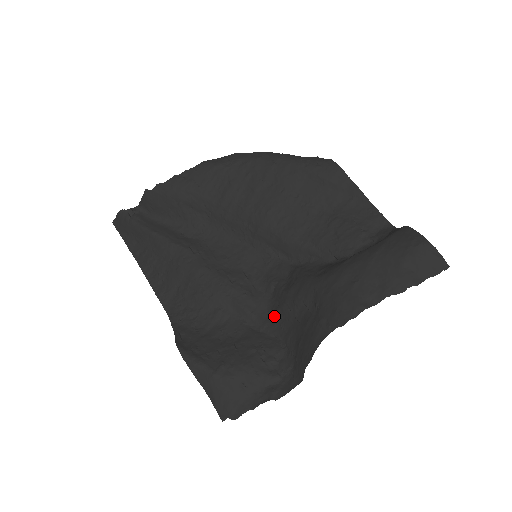
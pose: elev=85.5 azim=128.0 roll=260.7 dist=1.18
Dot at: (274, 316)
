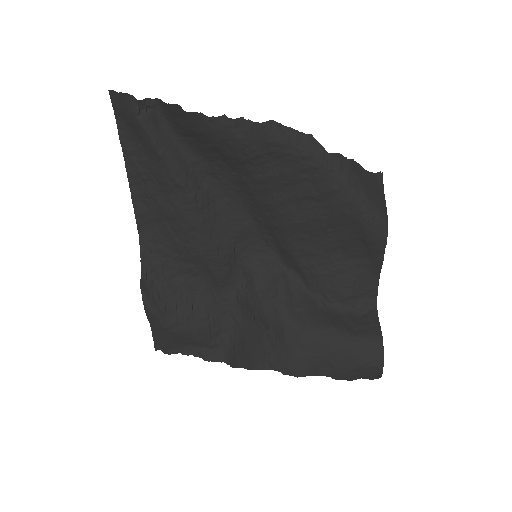
Dot at: (238, 299)
